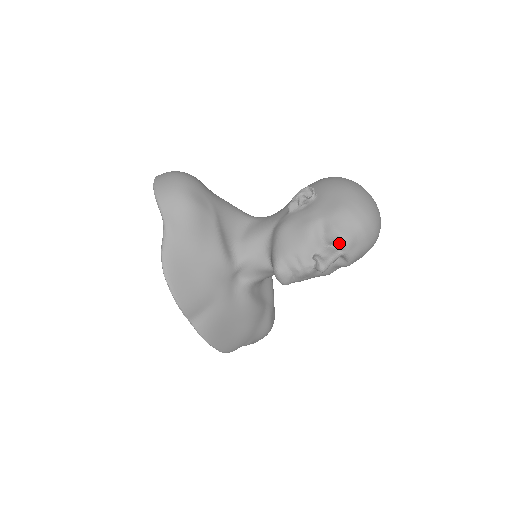
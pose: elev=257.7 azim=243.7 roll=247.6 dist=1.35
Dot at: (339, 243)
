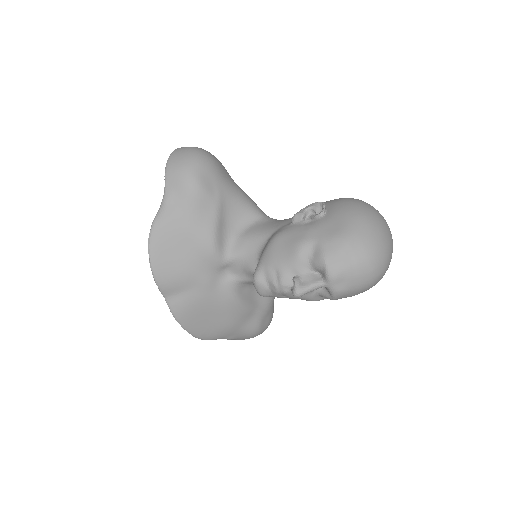
Dot at: (324, 273)
